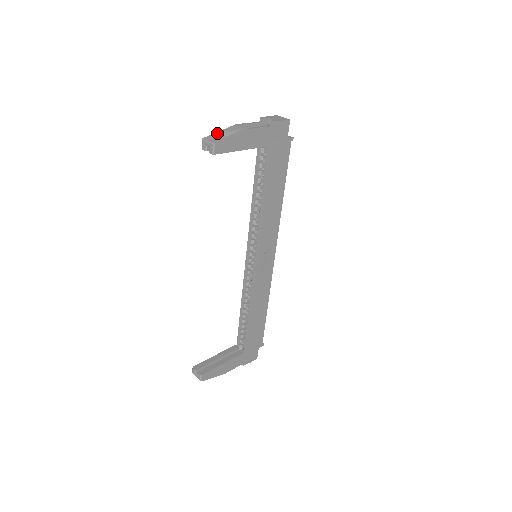
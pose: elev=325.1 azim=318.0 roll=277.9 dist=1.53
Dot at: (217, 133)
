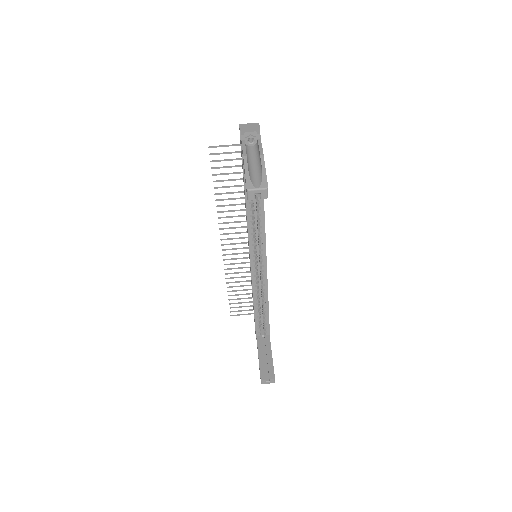
Dot at: (248, 176)
